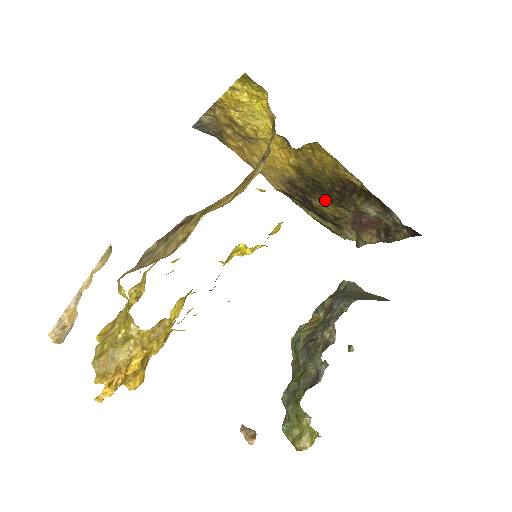
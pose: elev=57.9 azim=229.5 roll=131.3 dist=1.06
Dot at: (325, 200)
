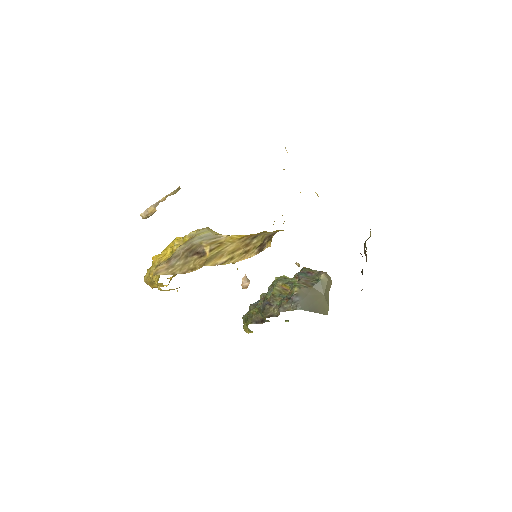
Dot at: occluded
